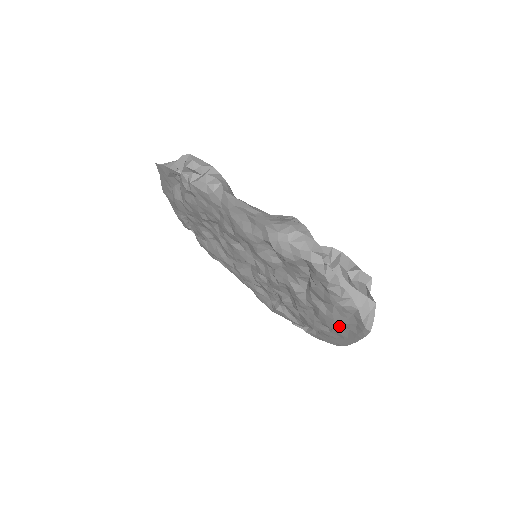
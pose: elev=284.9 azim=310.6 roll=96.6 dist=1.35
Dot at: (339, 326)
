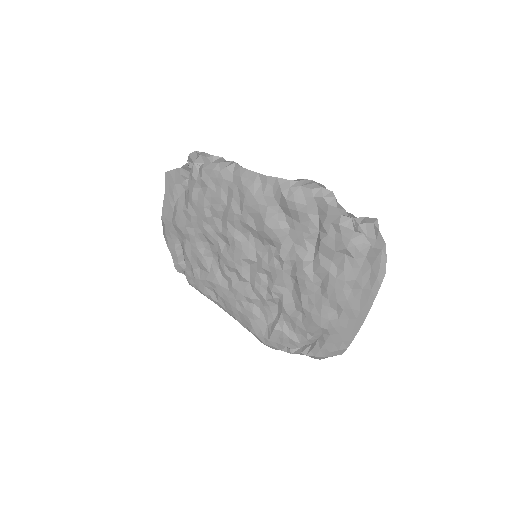
Dot at: (350, 293)
